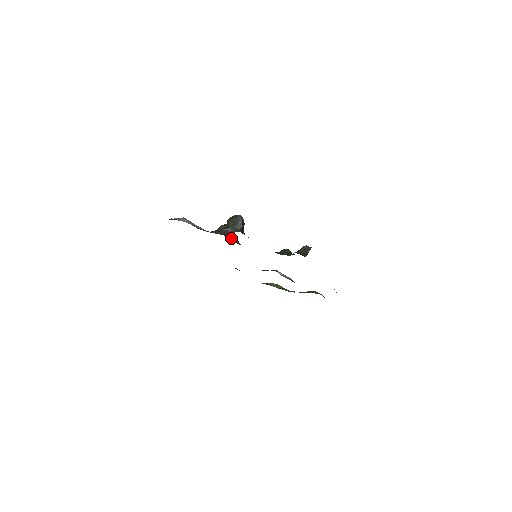
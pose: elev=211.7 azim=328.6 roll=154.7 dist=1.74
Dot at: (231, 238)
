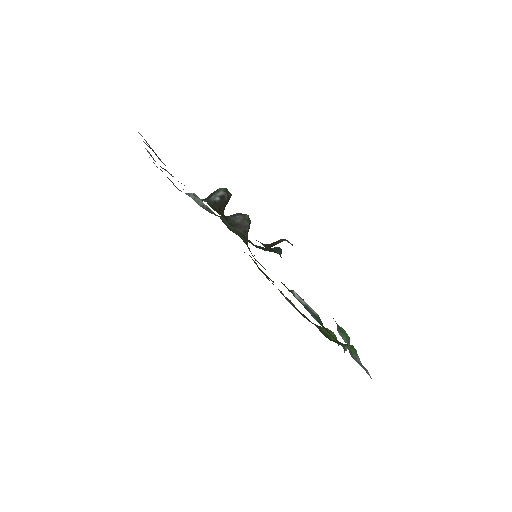
Dot at: occluded
